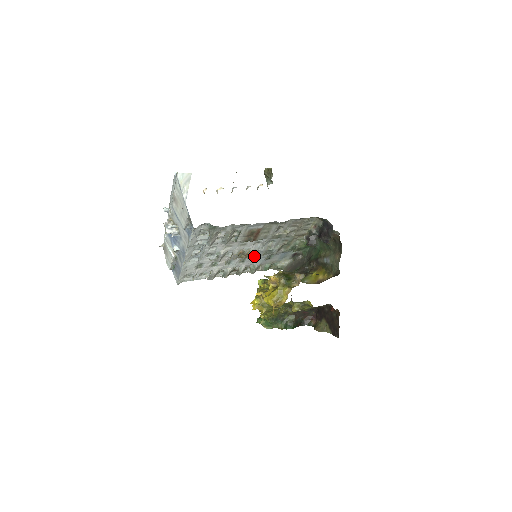
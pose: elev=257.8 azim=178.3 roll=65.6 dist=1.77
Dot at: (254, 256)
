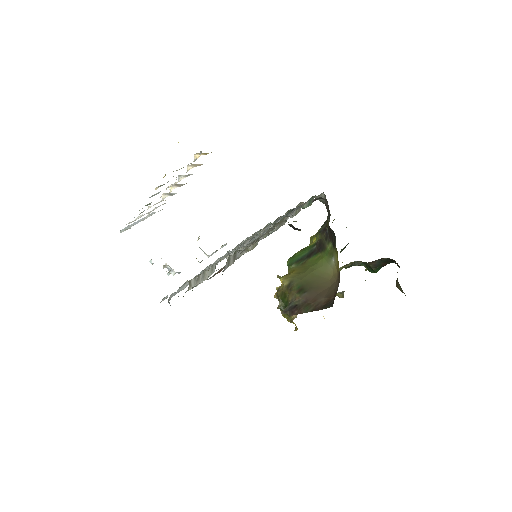
Dot at: occluded
